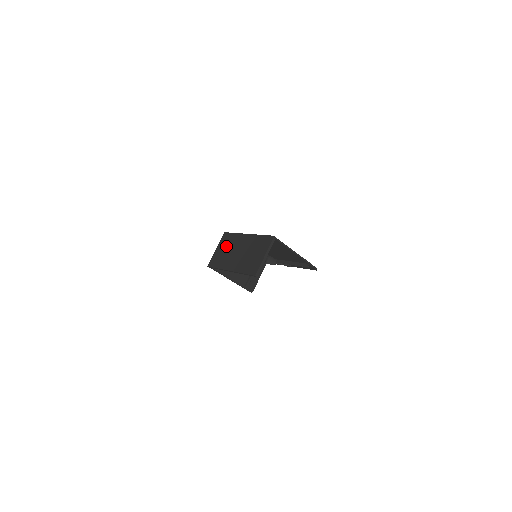
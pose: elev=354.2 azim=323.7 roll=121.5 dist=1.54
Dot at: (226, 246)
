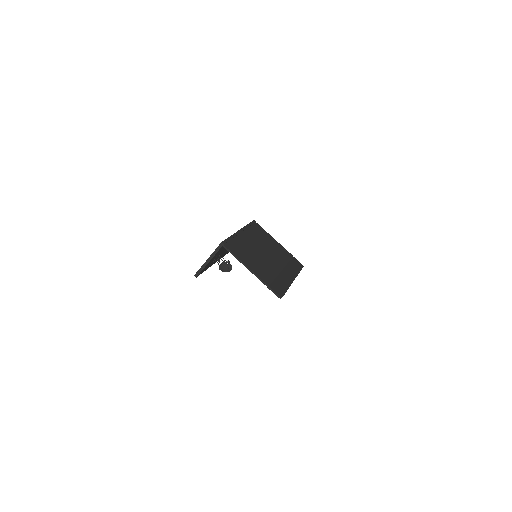
Dot at: occluded
